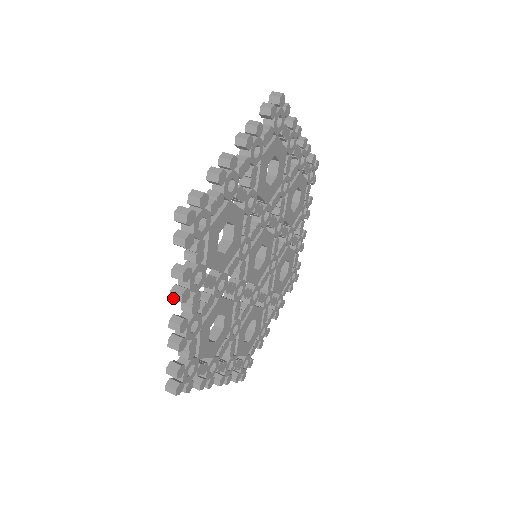
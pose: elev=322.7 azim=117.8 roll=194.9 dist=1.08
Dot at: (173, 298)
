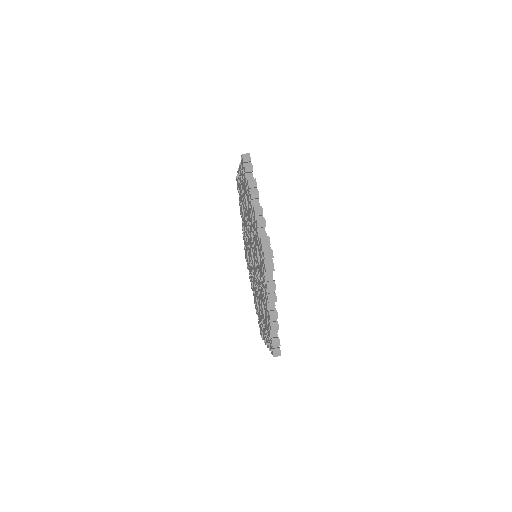
Dot at: occluded
